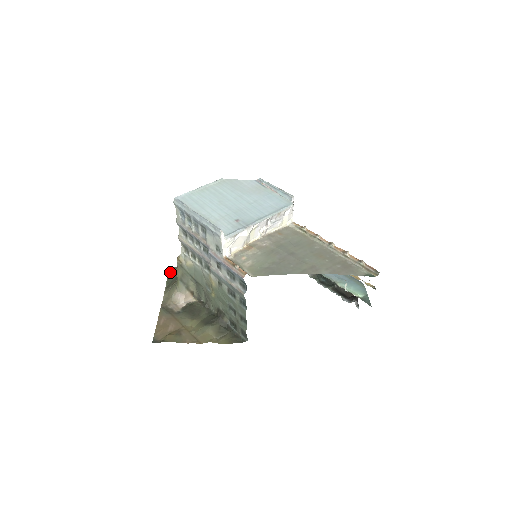
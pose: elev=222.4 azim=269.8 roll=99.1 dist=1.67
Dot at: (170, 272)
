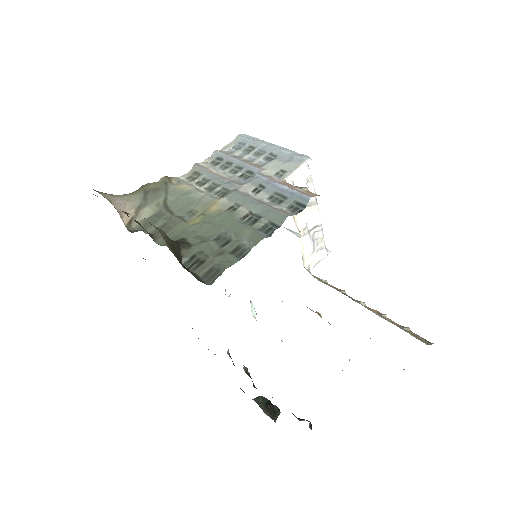
Dot at: occluded
